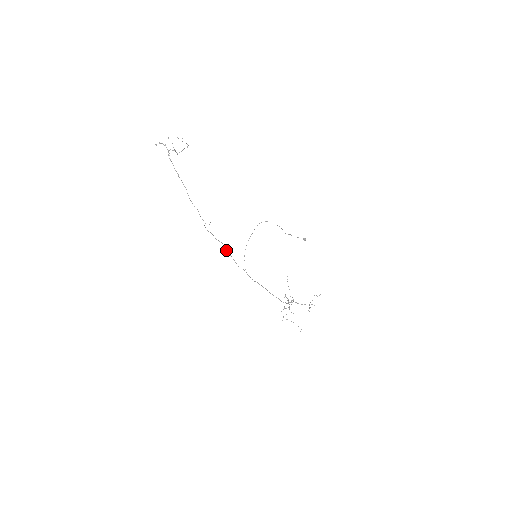
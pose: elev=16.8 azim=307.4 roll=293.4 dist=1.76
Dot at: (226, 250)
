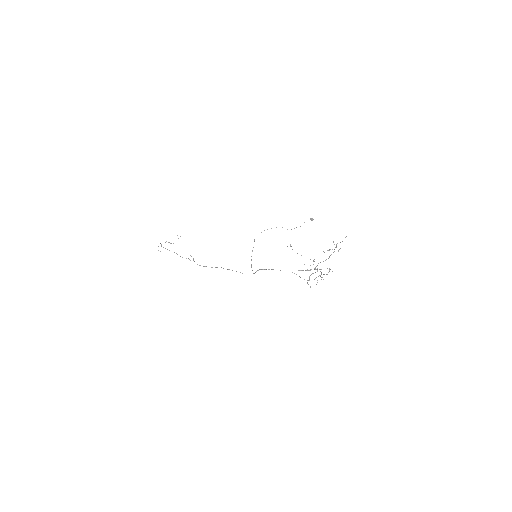
Dot at: occluded
